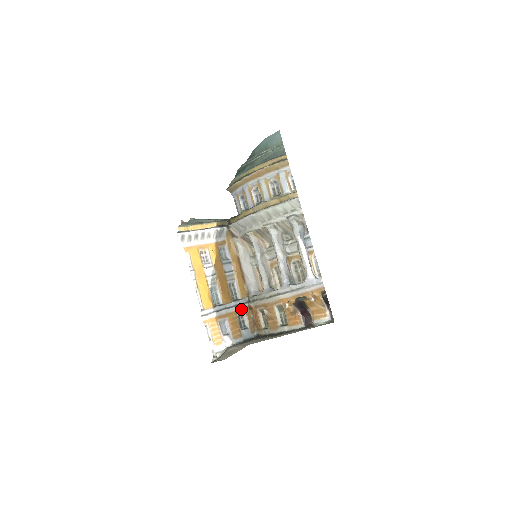
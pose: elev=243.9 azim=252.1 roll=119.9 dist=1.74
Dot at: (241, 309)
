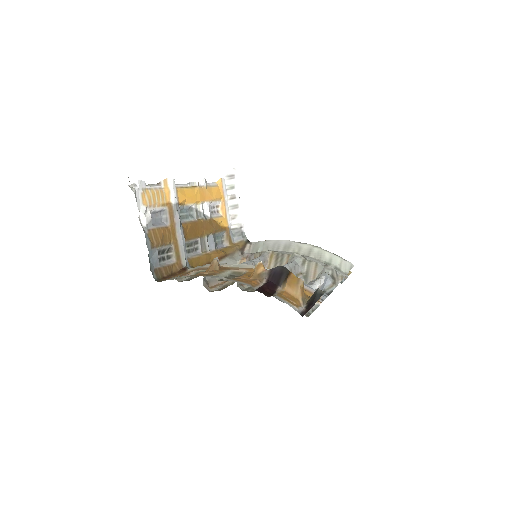
Dot at: (179, 253)
